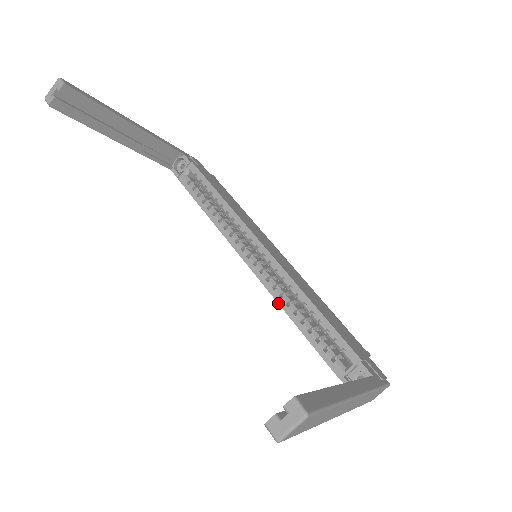
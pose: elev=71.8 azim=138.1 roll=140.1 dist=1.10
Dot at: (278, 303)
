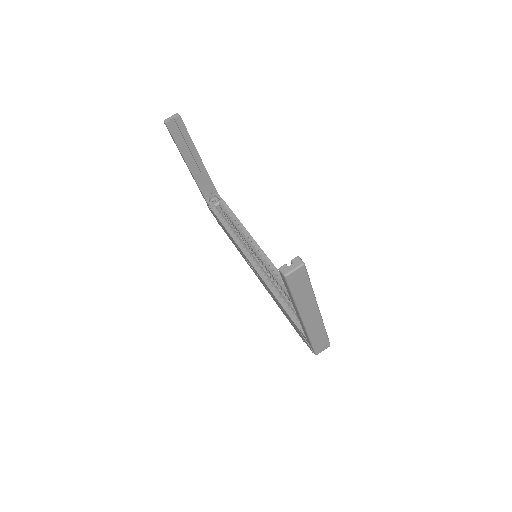
Dot at: (266, 284)
